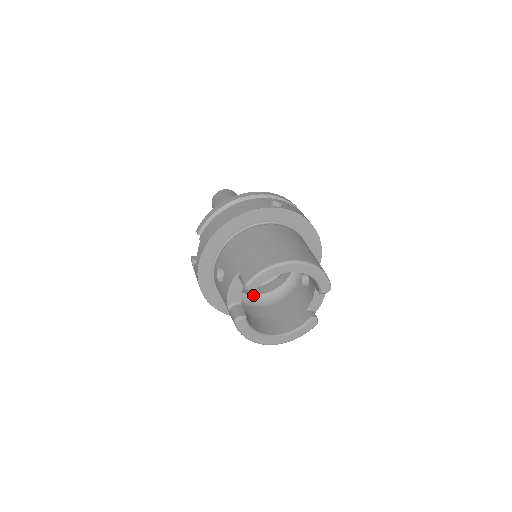
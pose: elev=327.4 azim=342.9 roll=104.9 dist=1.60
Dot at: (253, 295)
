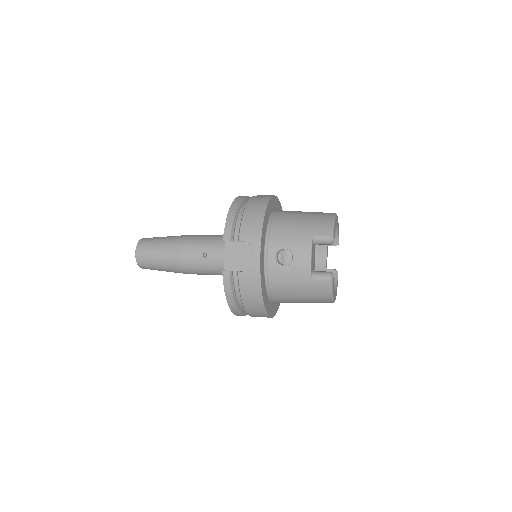
Dot at: occluded
